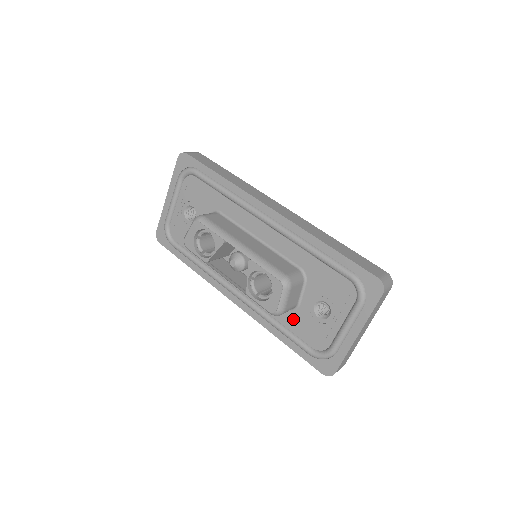
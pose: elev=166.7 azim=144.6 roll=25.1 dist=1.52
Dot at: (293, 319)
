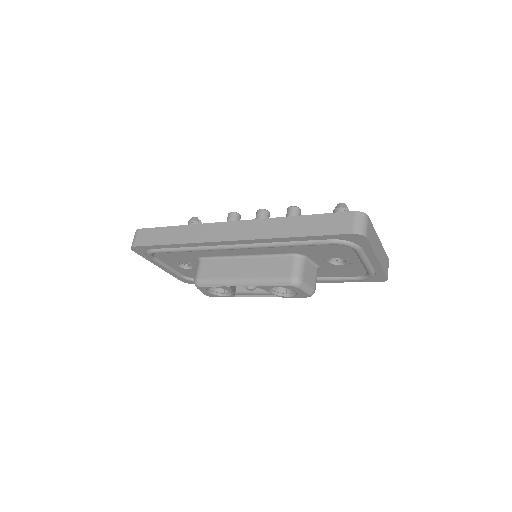
Dot at: (325, 273)
